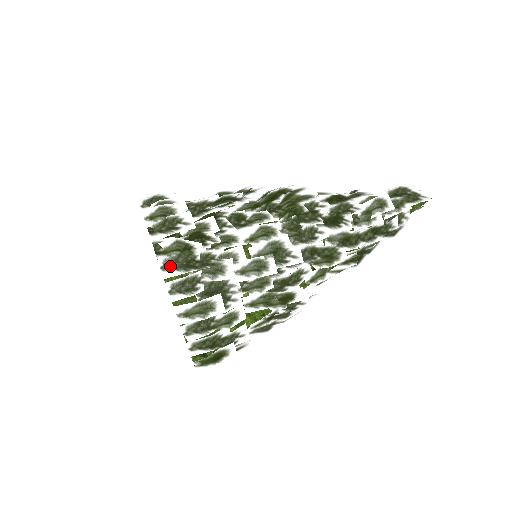
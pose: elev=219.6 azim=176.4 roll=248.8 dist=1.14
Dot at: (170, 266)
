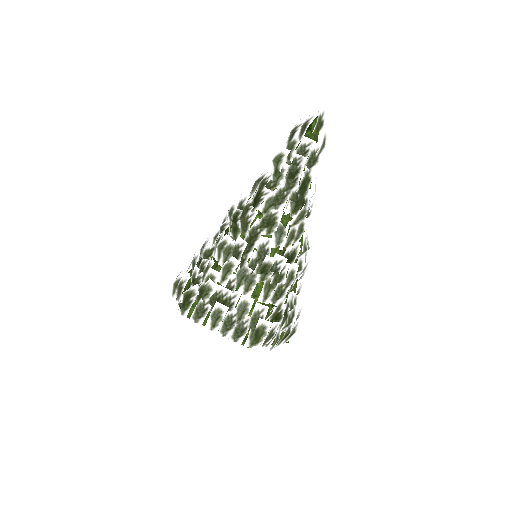
Dot at: (184, 310)
